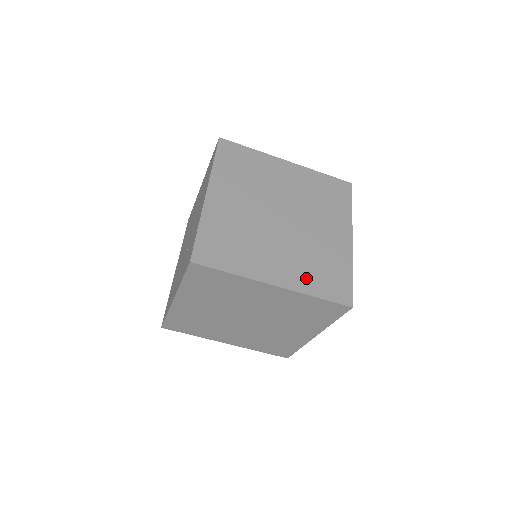
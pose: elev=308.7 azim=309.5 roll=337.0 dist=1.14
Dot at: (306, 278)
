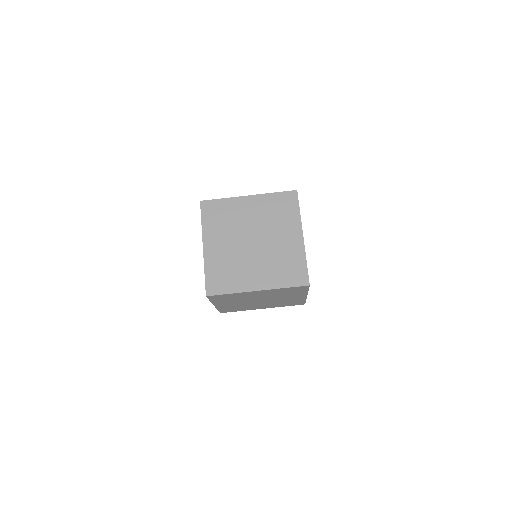
Dot at: (276, 278)
